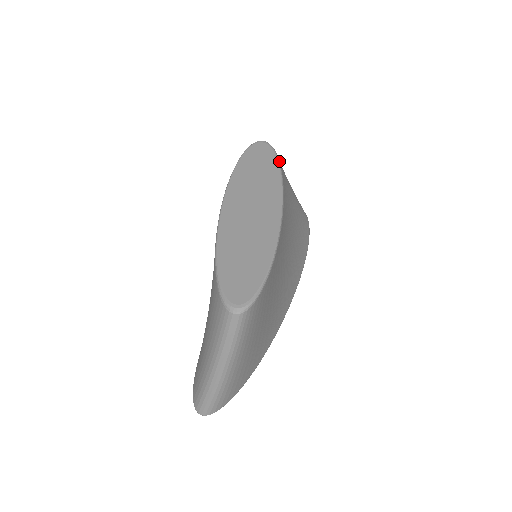
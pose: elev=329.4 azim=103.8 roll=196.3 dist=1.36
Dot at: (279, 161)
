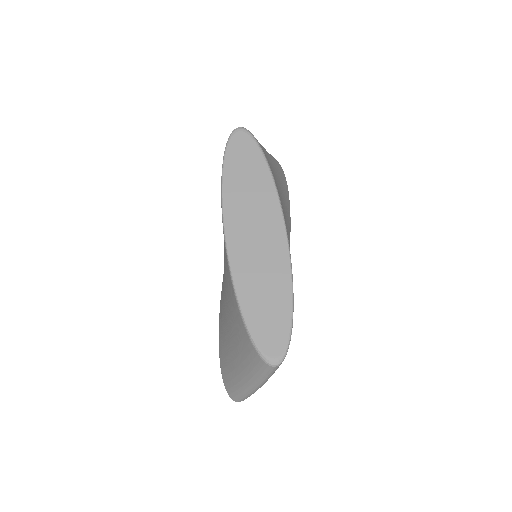
Dot at: (266, 159)
